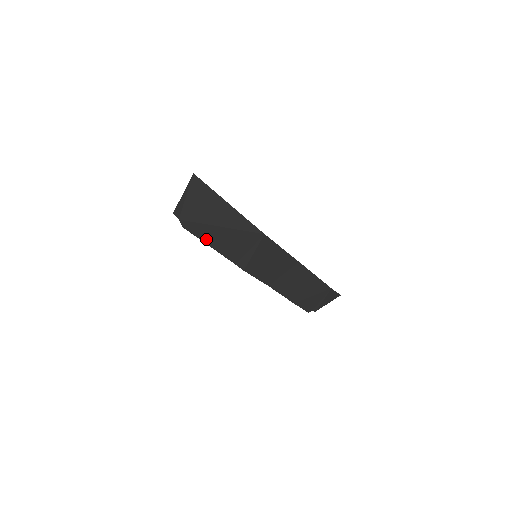
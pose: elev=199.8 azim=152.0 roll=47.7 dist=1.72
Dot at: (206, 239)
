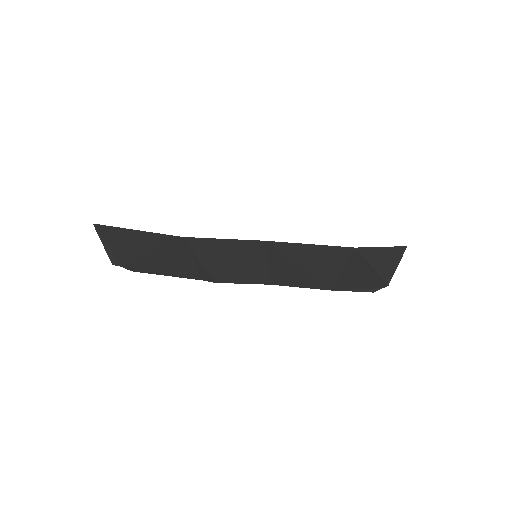
Dot at: (156, 271)
